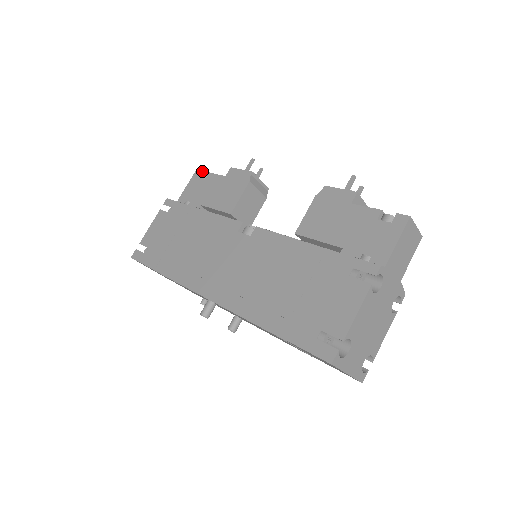
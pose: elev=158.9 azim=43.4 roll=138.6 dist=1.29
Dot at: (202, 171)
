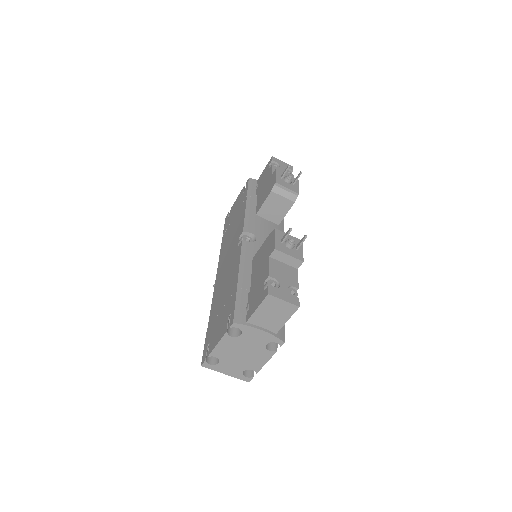
Dot at: (272, 160)
